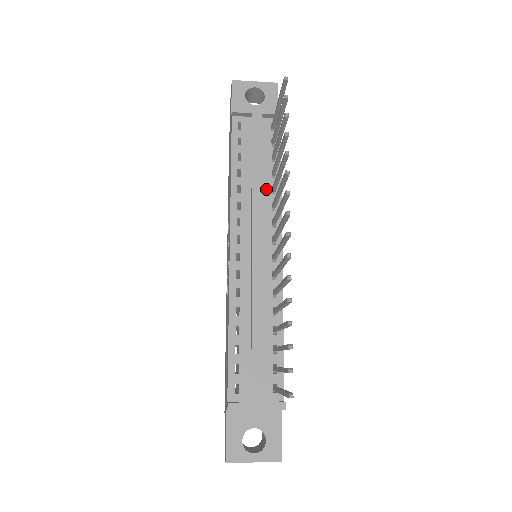
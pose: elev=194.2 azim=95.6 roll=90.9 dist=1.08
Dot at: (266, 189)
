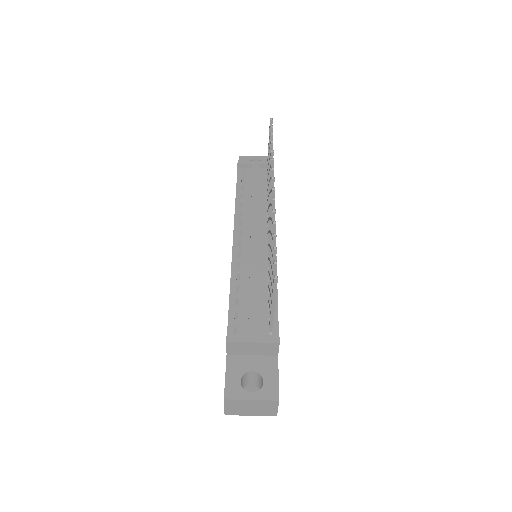
Dot at: (263, 205)
